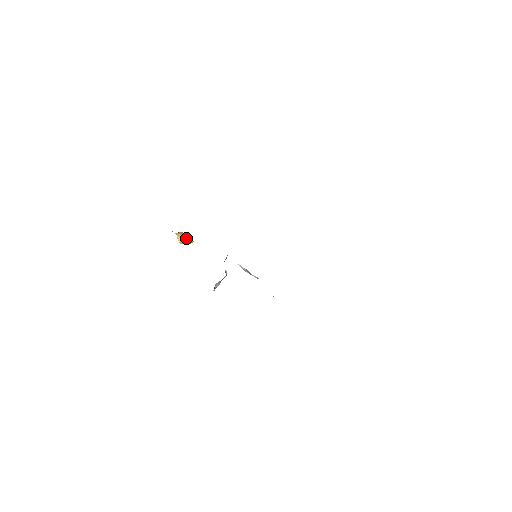
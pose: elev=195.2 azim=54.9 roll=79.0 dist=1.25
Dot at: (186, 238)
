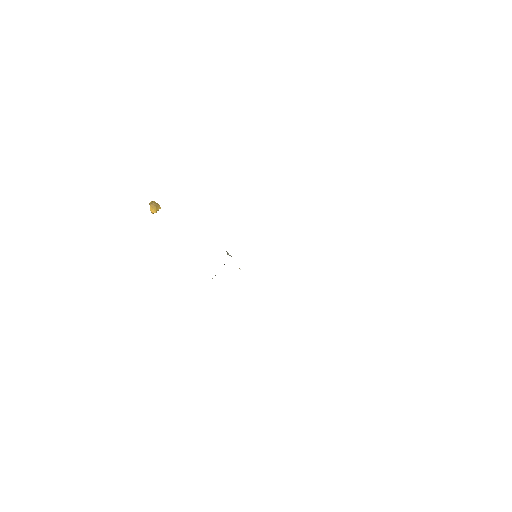
Dot at: (158, 208)
